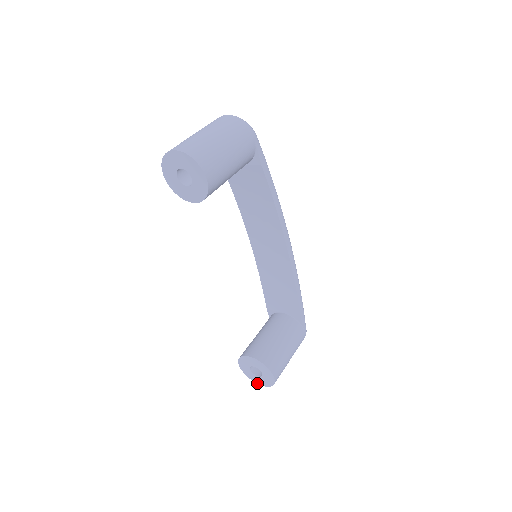
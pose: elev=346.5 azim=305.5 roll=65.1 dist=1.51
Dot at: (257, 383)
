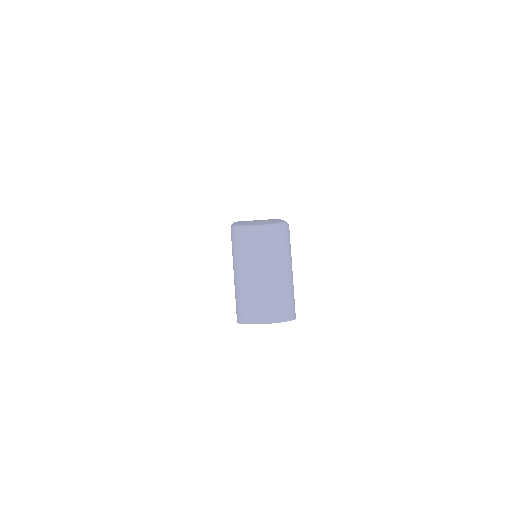
Dot at: occluded
